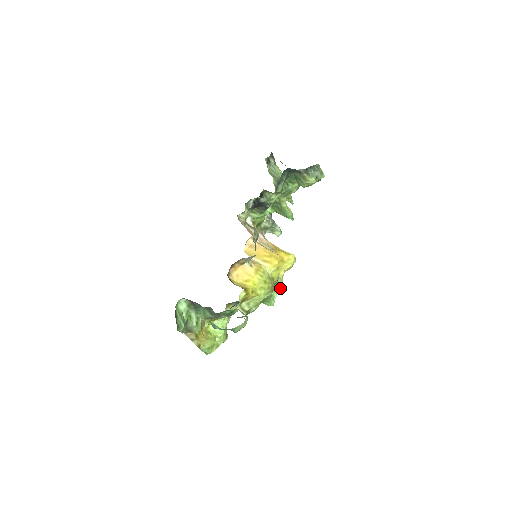
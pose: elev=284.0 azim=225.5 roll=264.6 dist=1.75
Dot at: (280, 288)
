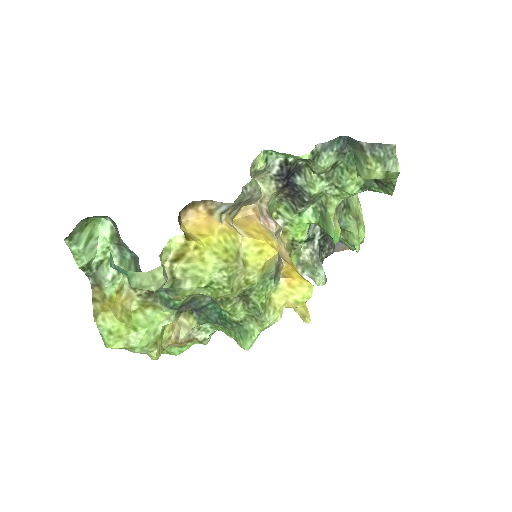
Dot at: (267, 321)
